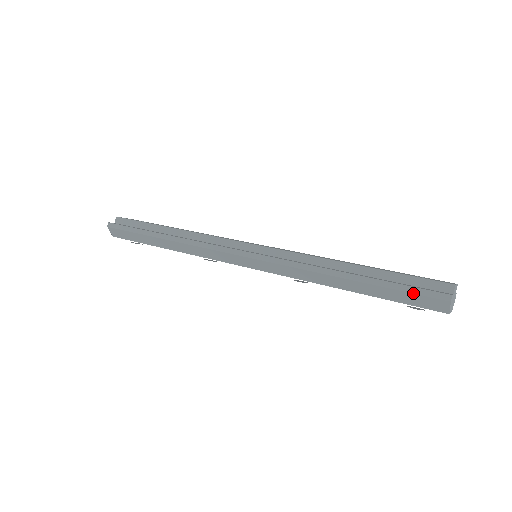
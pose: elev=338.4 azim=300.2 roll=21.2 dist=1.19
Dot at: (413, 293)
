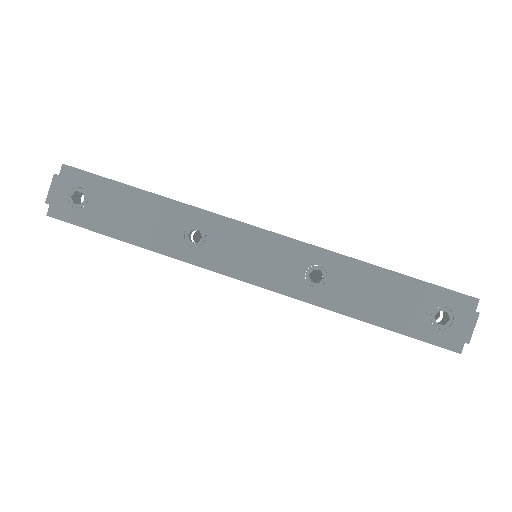
Dot at: (426, 342)
